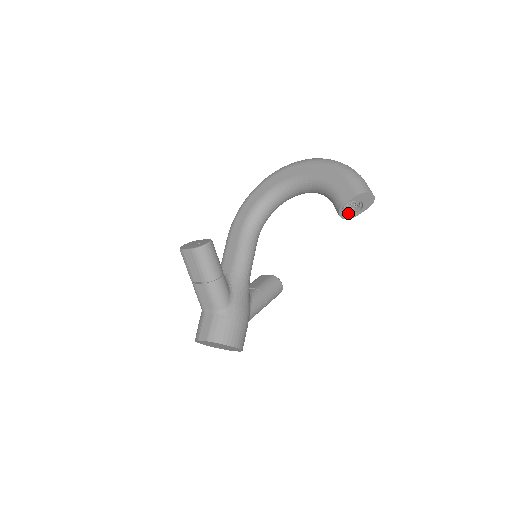
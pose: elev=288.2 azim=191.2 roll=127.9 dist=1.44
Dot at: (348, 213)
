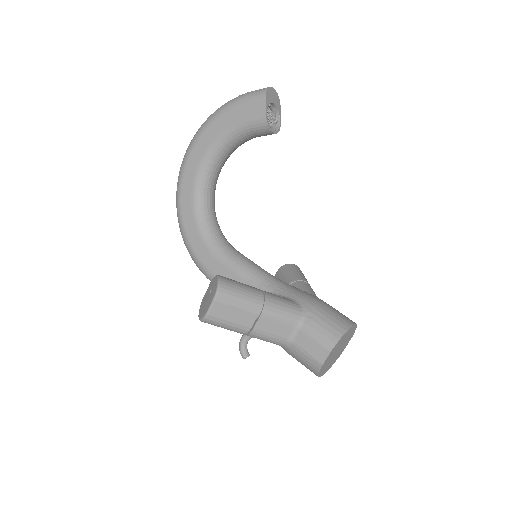
Dot at: (273, 127)
